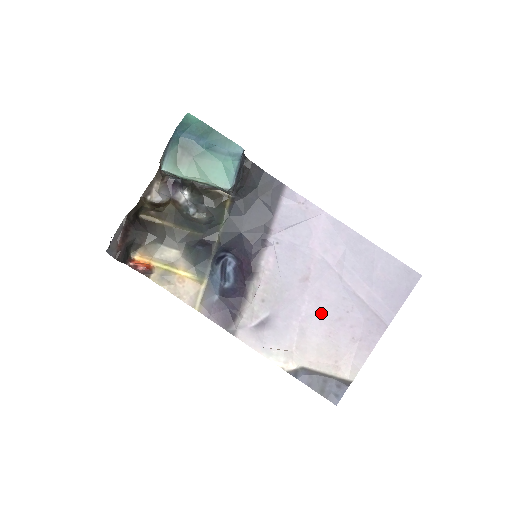
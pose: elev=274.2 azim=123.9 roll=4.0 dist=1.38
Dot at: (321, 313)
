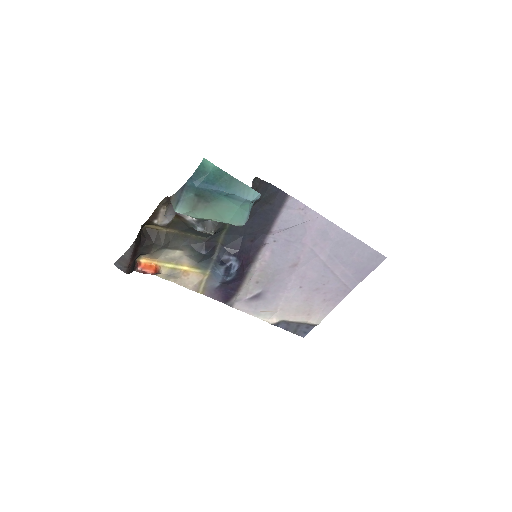
Dot at: (303, 287)
